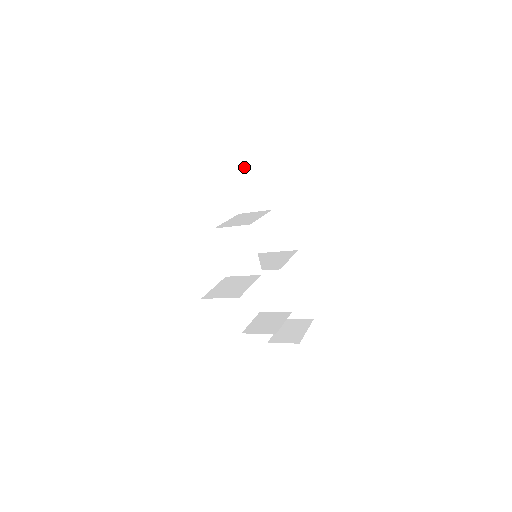
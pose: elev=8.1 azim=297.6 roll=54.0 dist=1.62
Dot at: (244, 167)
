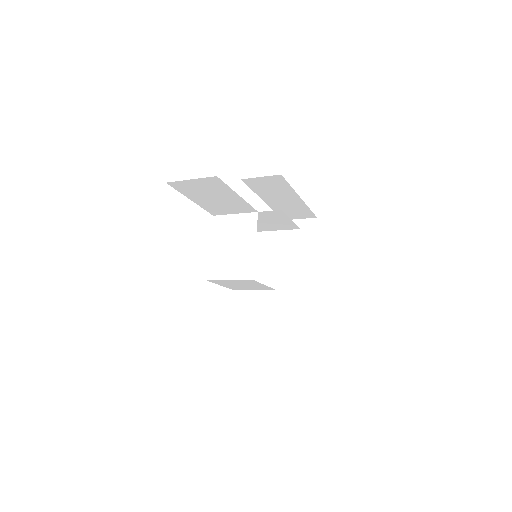
Dot at: (203, 191)
